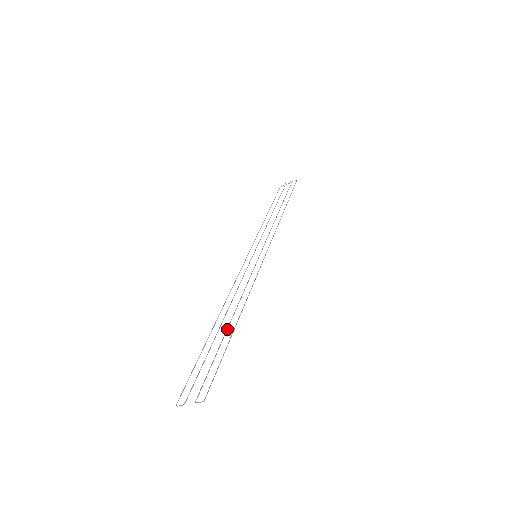
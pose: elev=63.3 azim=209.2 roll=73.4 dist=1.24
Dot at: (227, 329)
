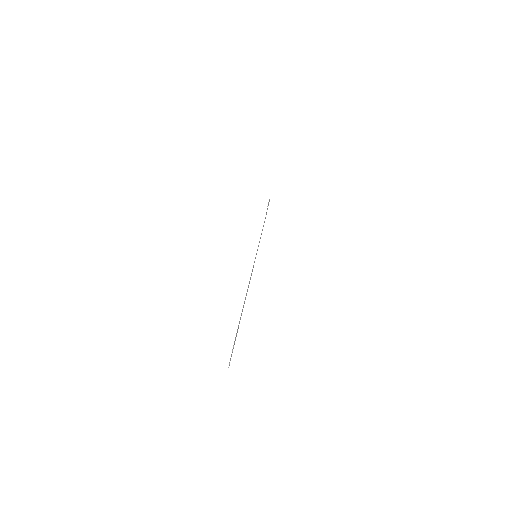
Dot at: (244, 303)
